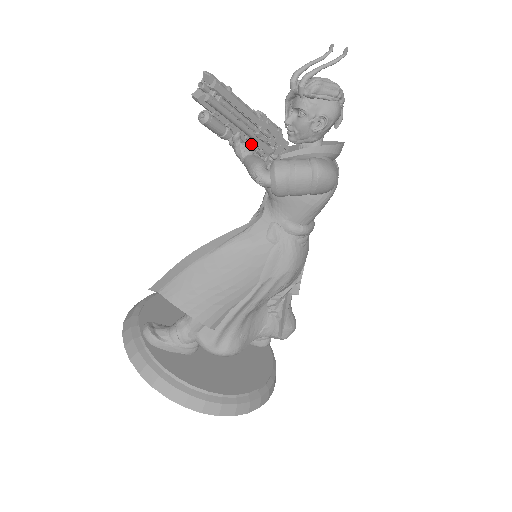
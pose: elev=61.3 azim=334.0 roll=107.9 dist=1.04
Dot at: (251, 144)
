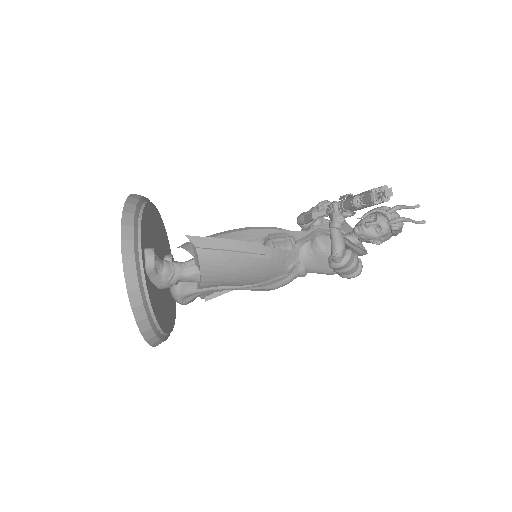
Dot at: occluded
